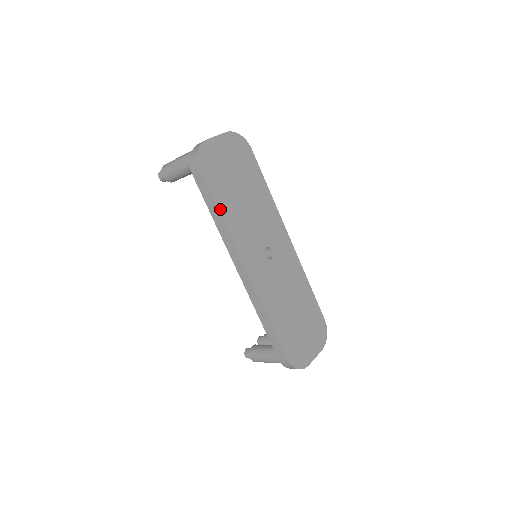
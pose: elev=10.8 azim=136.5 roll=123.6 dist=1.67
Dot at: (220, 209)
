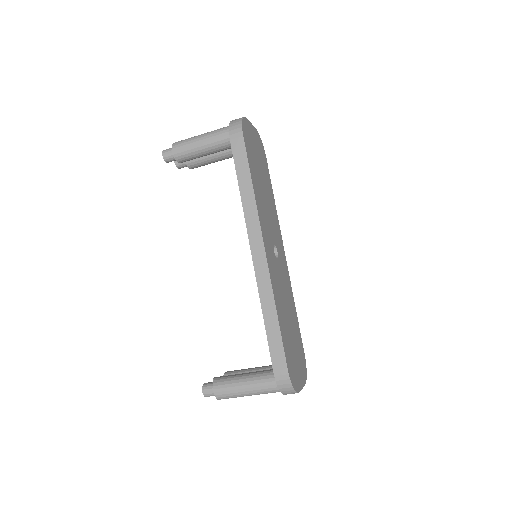
Dot at: (252, 178)
